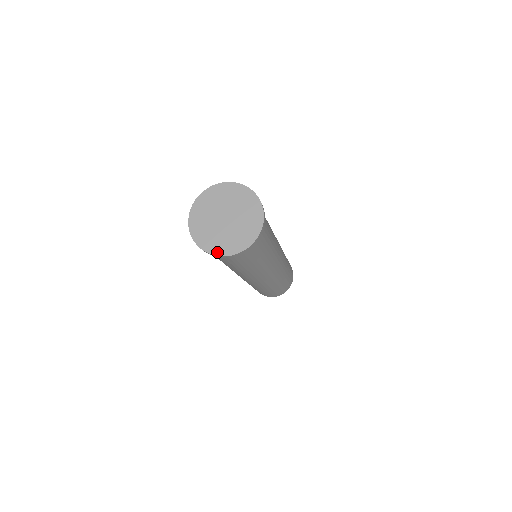
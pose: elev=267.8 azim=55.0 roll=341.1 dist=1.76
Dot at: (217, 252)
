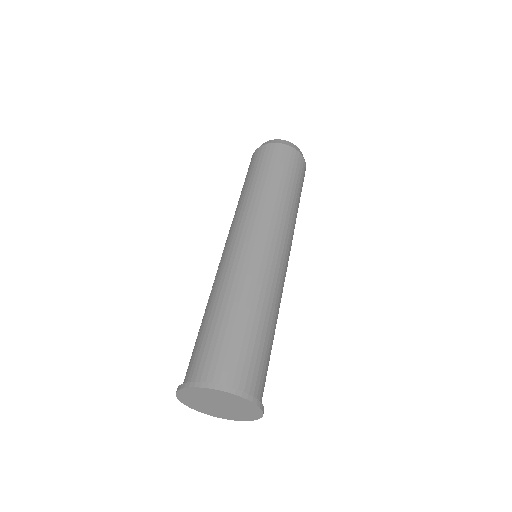
Dot at: (186, 404)
